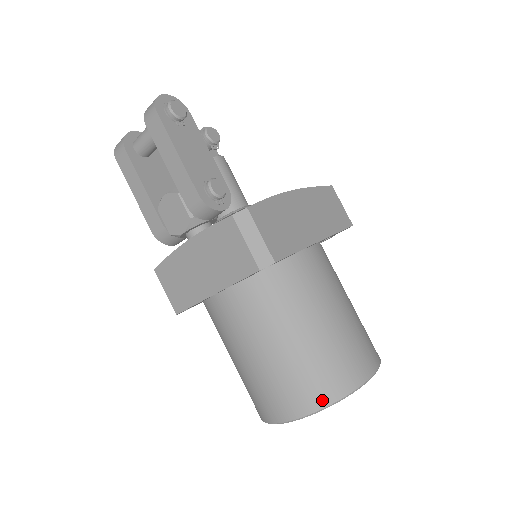
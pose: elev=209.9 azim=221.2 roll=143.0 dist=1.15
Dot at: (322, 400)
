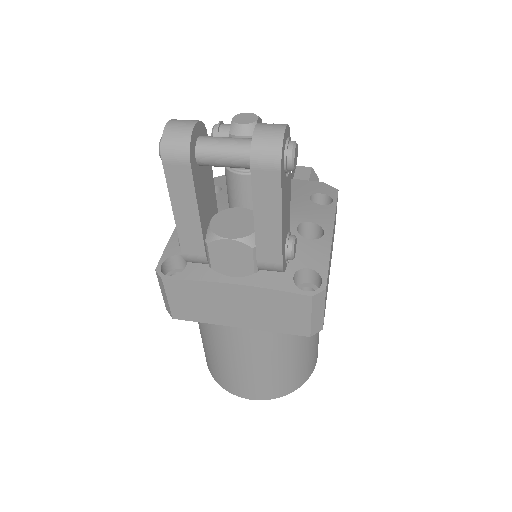
Dot at: (289, 390)
